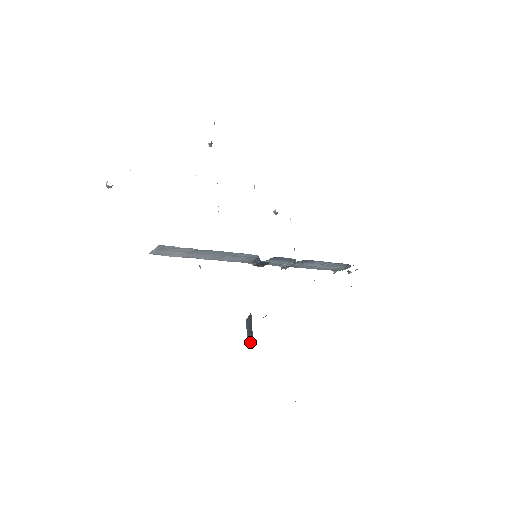
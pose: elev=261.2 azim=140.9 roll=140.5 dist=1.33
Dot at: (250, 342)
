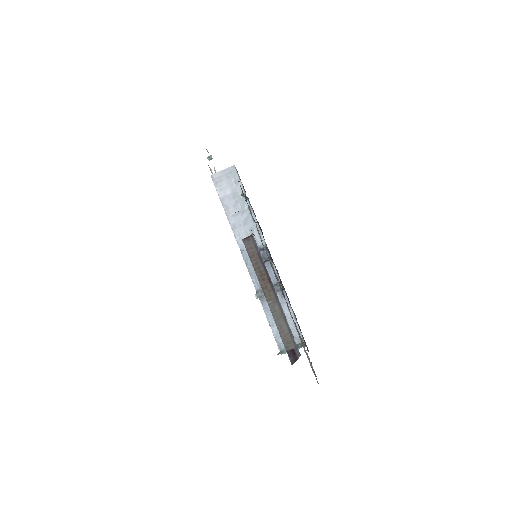
Dot at: (247, 237)
